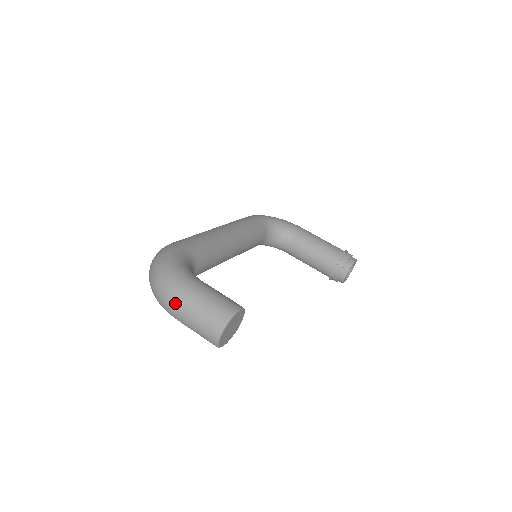
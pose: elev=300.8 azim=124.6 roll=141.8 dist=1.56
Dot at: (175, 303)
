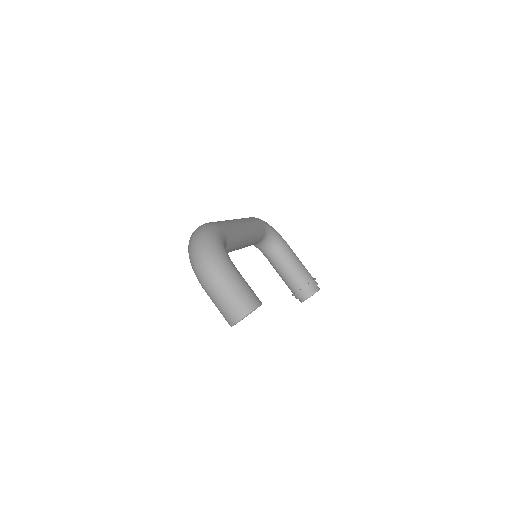
Dot at: (214, 279)
